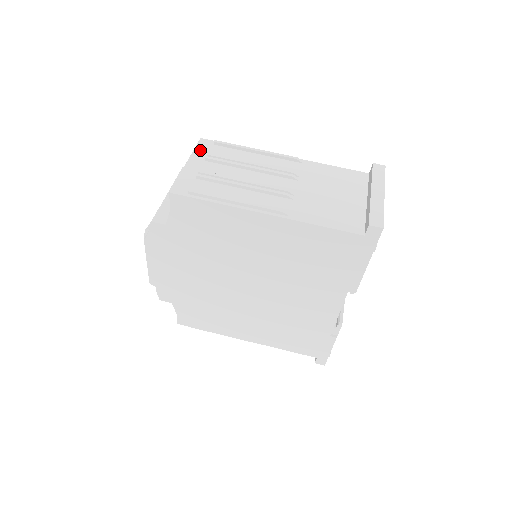
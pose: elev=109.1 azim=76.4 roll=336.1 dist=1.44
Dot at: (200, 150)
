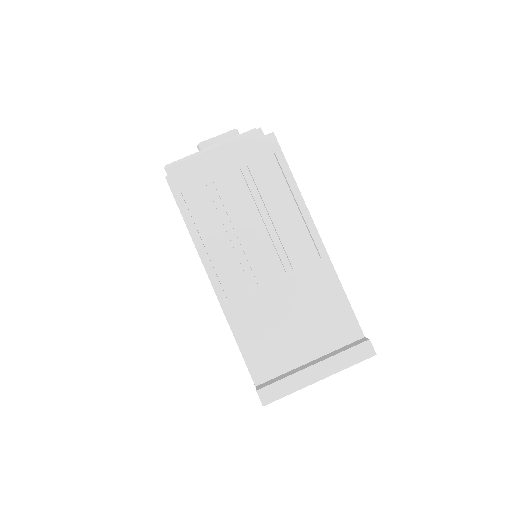
Dot at: (252, 149)
